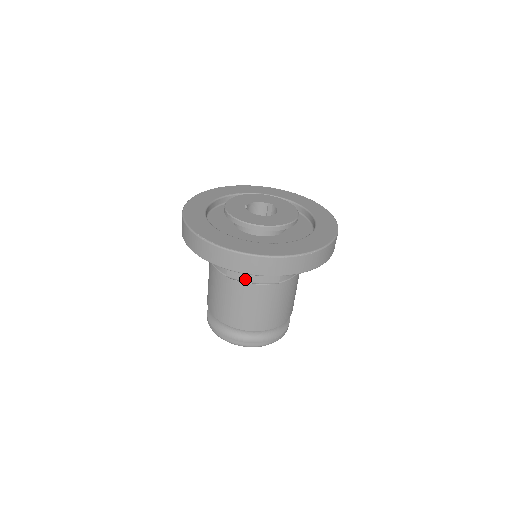
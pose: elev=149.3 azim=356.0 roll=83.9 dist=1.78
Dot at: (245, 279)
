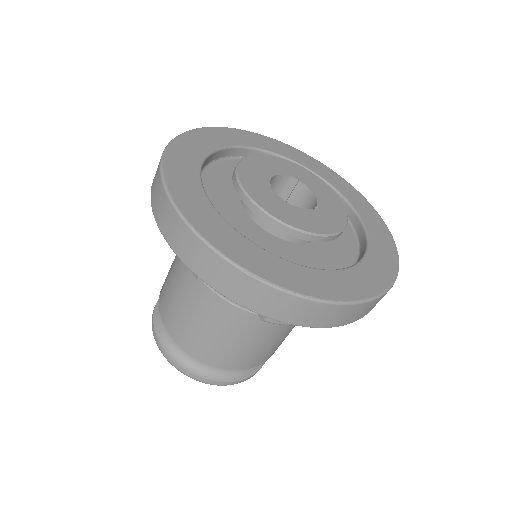
Dot at: occluded
